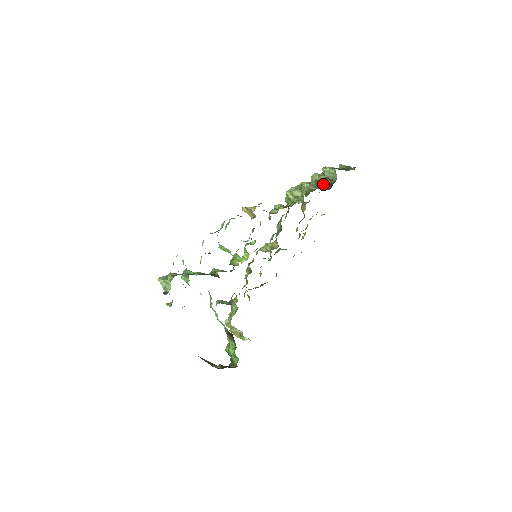
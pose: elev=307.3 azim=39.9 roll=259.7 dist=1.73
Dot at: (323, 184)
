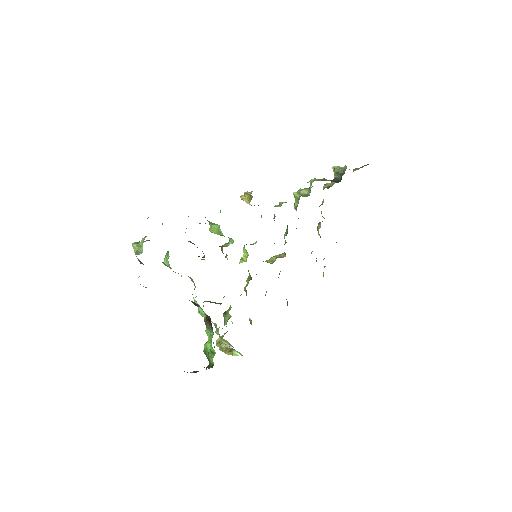
Dot at: (333, 180)
